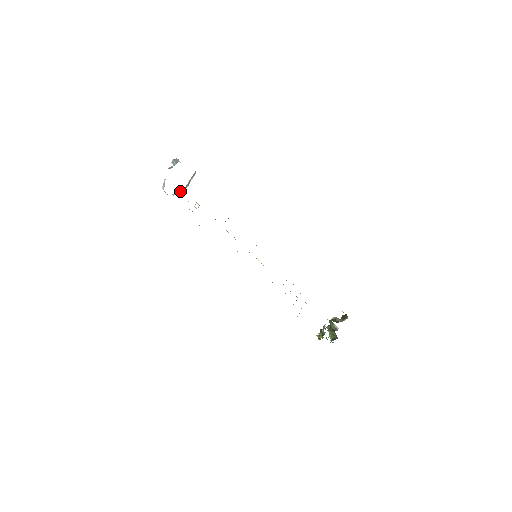
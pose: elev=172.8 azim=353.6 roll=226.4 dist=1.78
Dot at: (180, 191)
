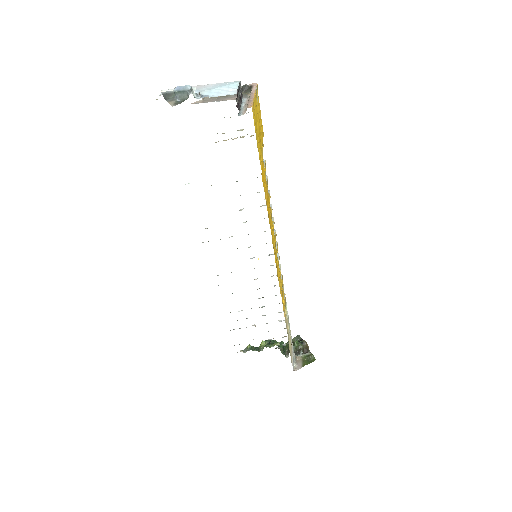
Dot at: occluded
